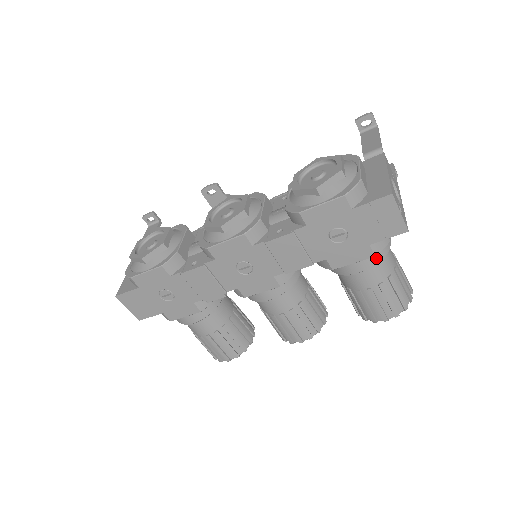
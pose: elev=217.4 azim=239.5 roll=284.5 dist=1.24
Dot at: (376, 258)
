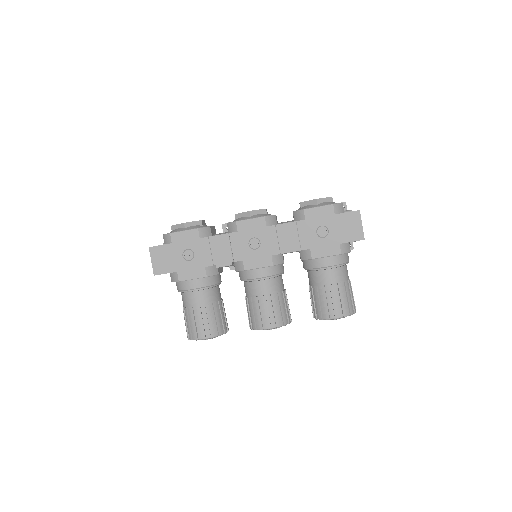
Dot at: (340, 260)
